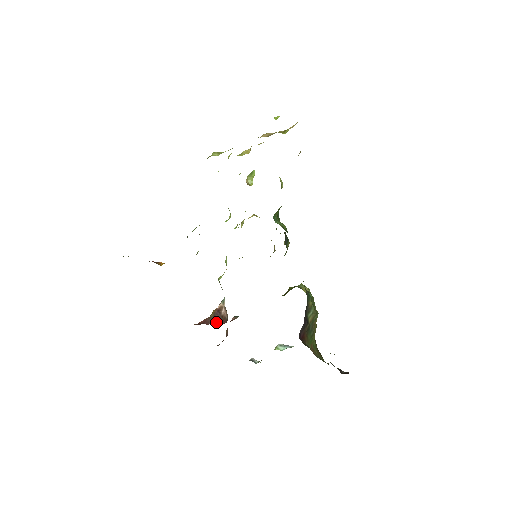
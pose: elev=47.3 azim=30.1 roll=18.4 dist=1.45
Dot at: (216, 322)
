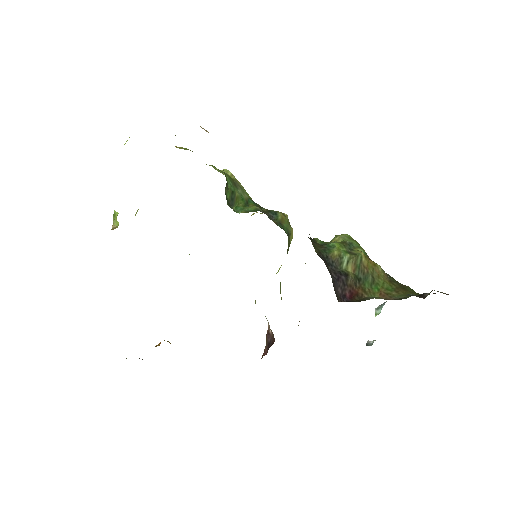
Dot at: (269, 347)
